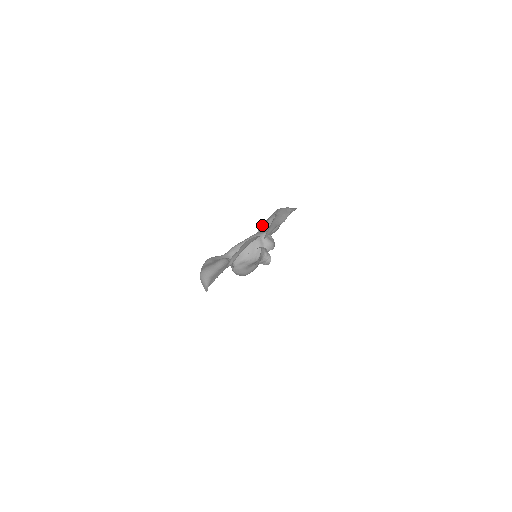
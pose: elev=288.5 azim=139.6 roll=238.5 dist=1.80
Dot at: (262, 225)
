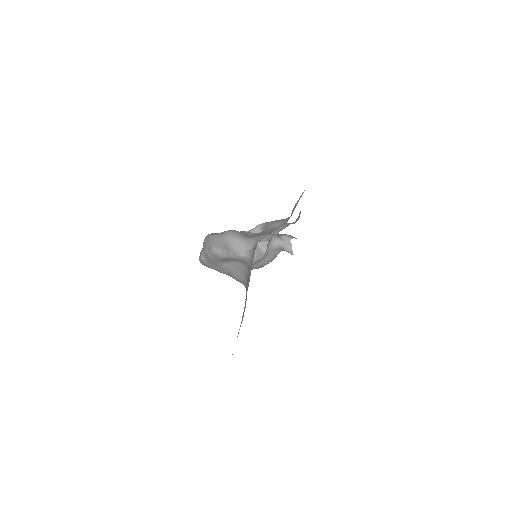
Dot at: occluded
